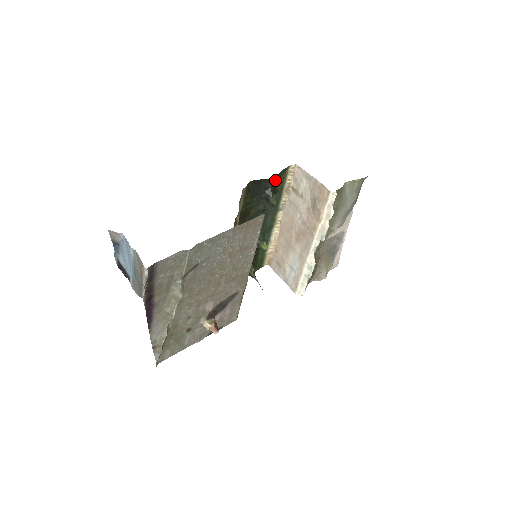
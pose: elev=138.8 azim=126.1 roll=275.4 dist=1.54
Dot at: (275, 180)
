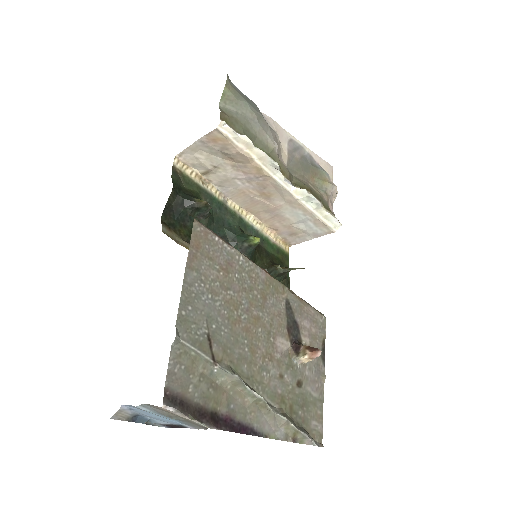
Dot at: (179, 189)
